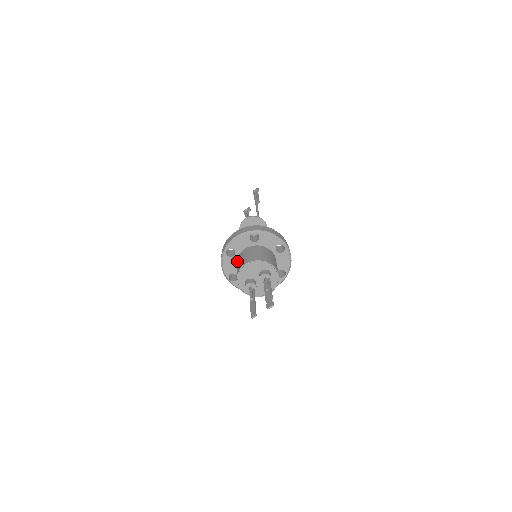
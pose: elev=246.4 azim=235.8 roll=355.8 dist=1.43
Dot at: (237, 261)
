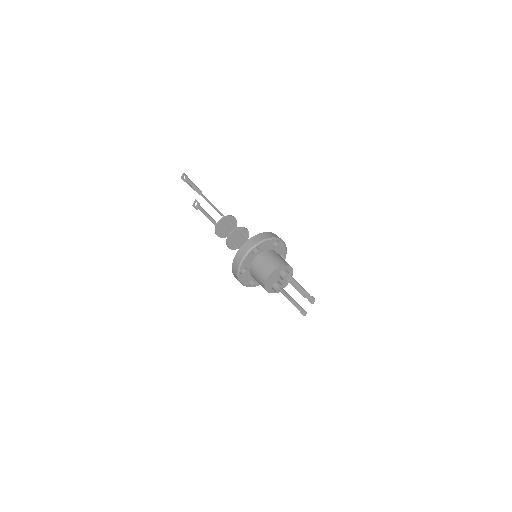
Dot at: (253, 274)
